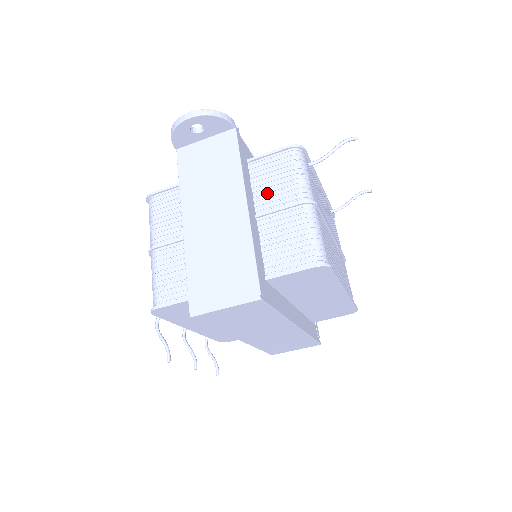
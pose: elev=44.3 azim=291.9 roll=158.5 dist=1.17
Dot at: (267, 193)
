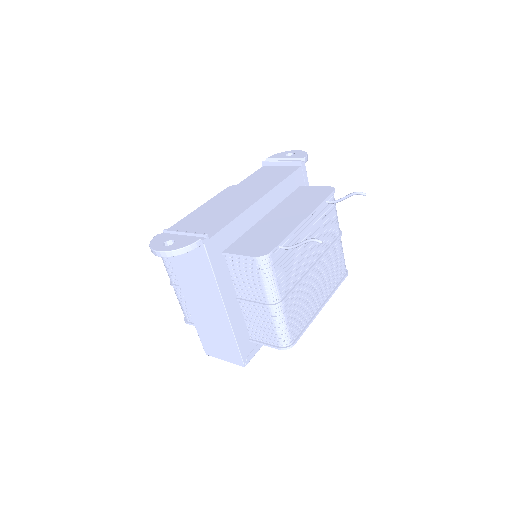
Dot at: (243, 285)
